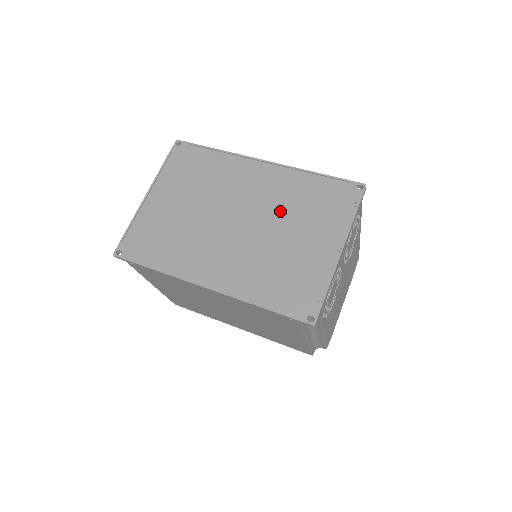
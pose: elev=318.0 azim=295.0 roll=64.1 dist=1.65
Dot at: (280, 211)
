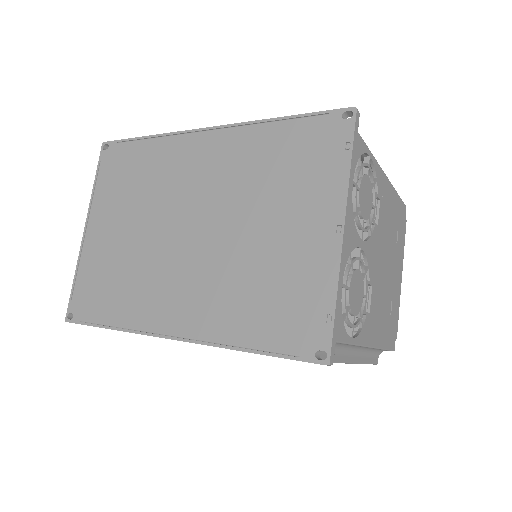
Dot at: (242, 195)
